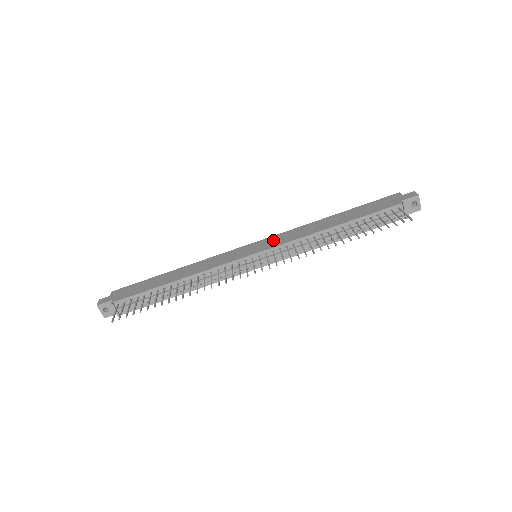
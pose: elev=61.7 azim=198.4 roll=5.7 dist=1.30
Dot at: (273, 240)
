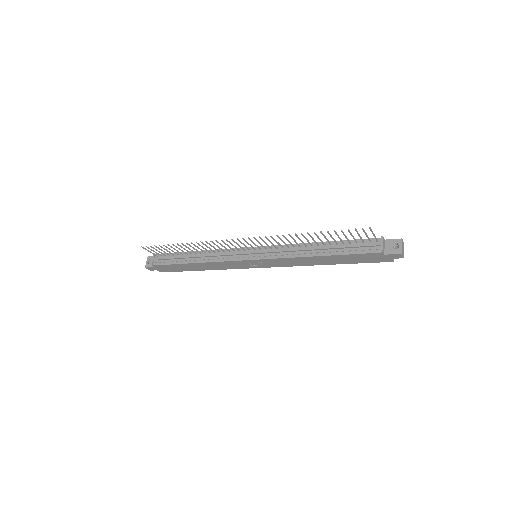
Dot at: occluded
